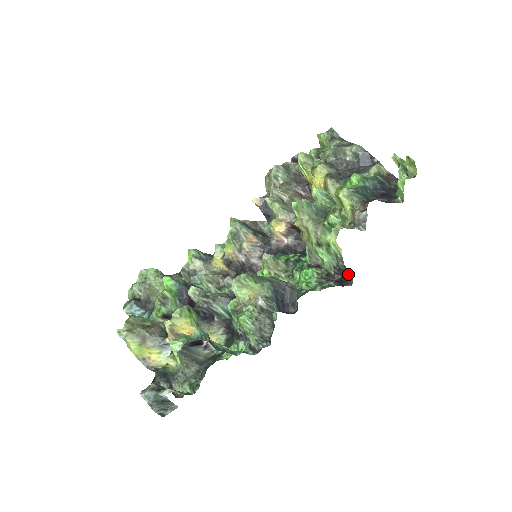
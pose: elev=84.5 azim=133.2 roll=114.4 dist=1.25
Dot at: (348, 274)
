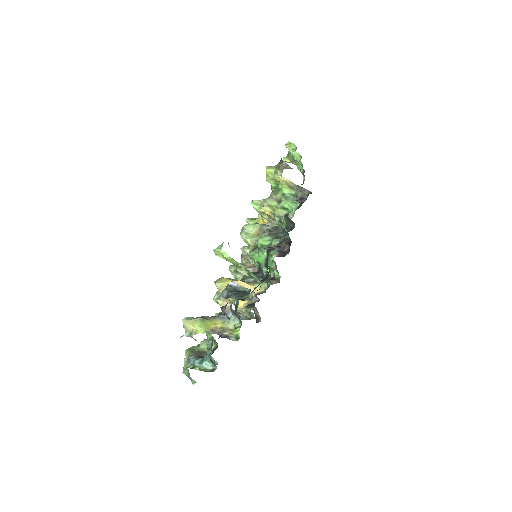
Dot at: (305, 191)
